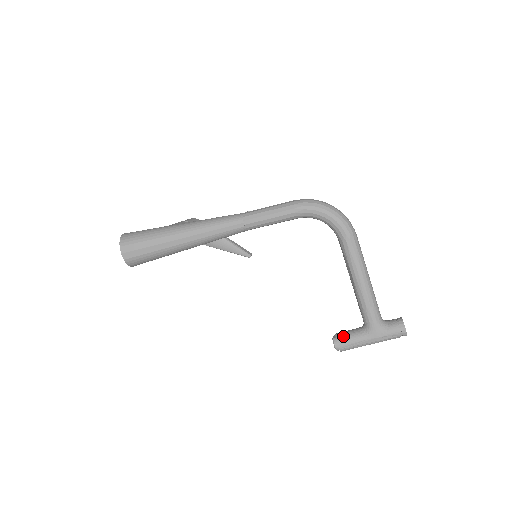
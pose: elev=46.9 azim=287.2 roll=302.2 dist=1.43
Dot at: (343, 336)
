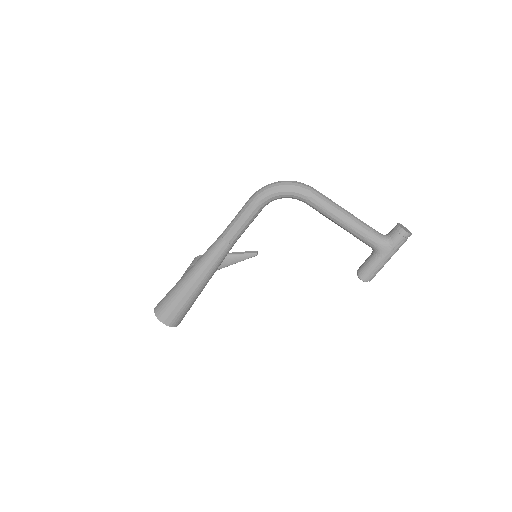
Dot at: (363, 269)
